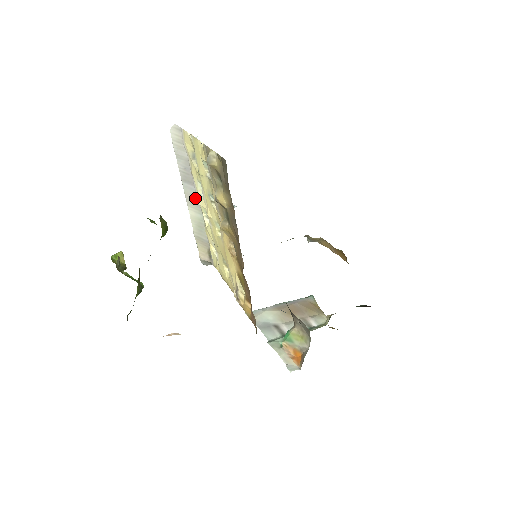
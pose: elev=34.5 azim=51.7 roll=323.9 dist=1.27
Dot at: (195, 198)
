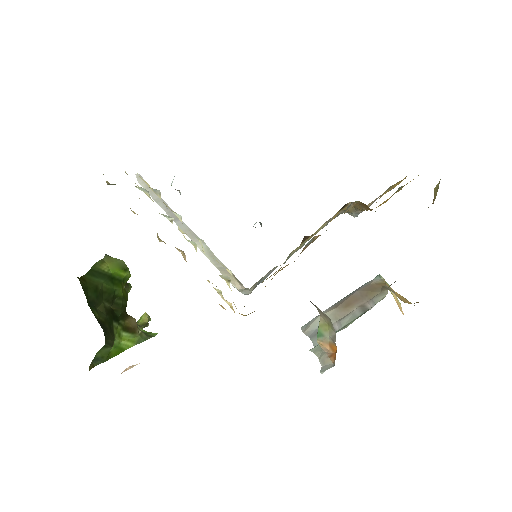
Dot at: (190, 231)
